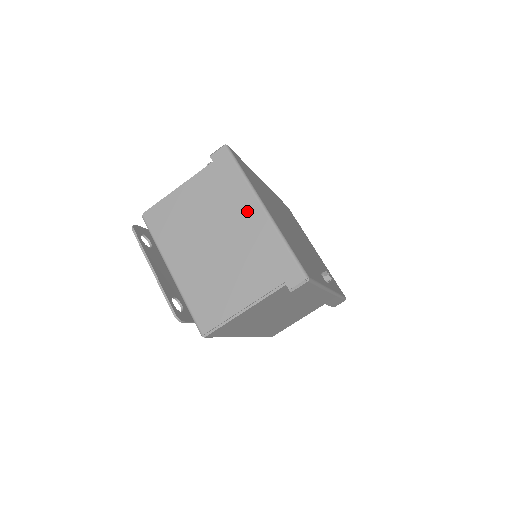
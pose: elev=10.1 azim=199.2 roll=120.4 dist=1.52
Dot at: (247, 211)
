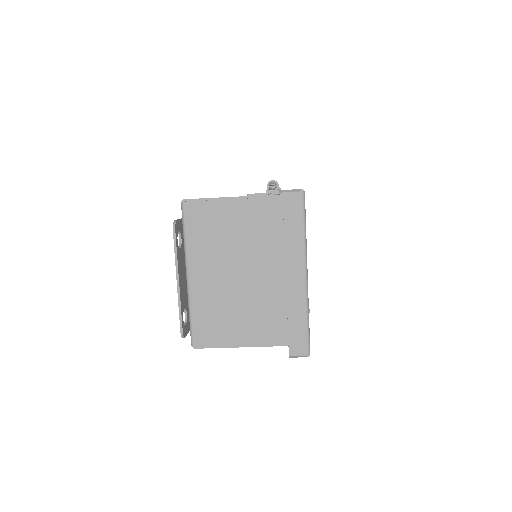
Dot at: (290, 269)
